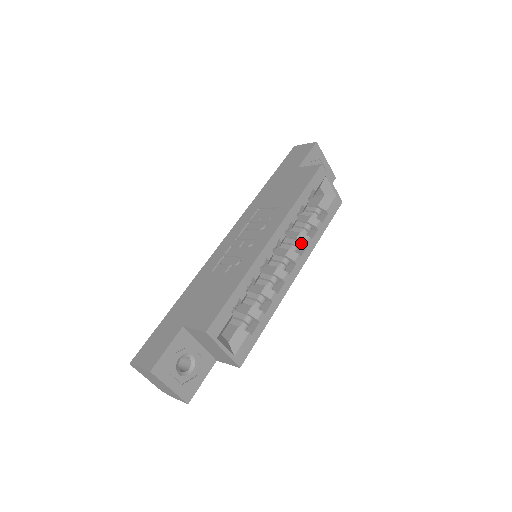
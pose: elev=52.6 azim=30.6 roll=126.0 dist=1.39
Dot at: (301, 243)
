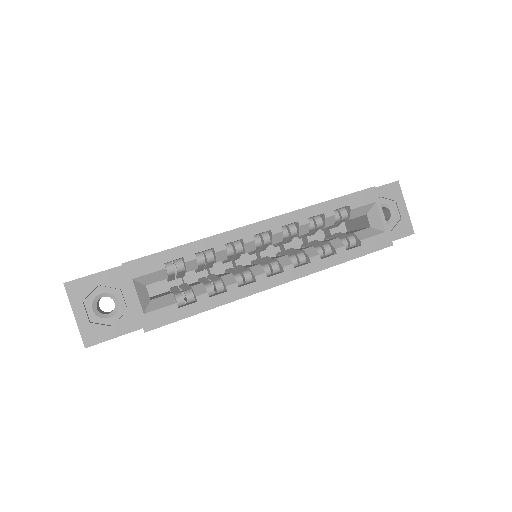
Dot at: (306, 257)
